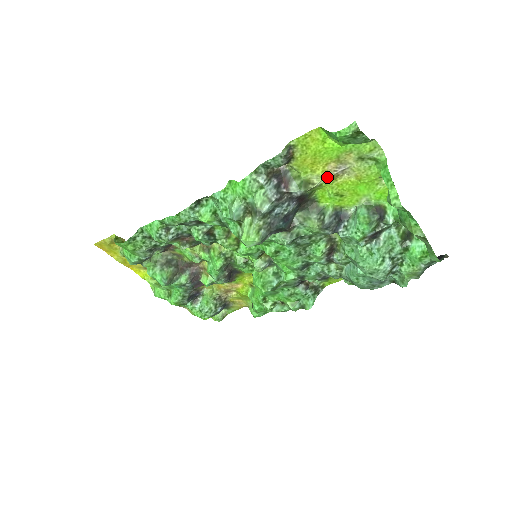
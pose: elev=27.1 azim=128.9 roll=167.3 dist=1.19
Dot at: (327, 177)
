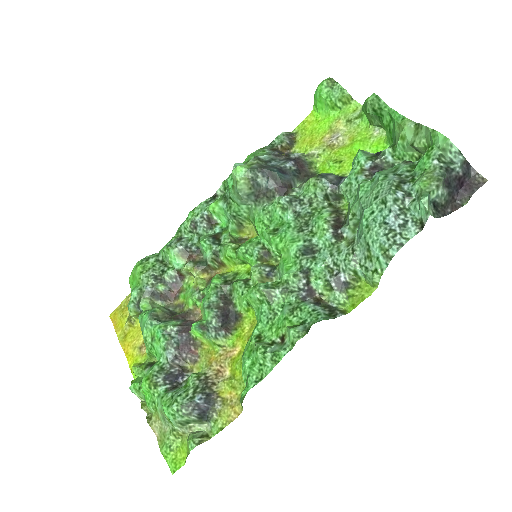
Dot at: (324, 147)
